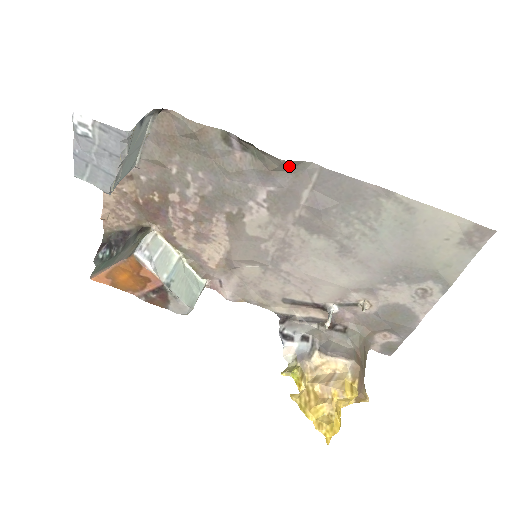
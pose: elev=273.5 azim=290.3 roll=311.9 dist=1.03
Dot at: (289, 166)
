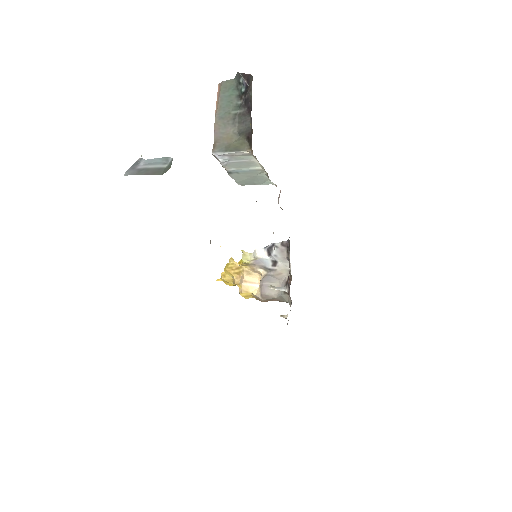
Dot at: occluded
